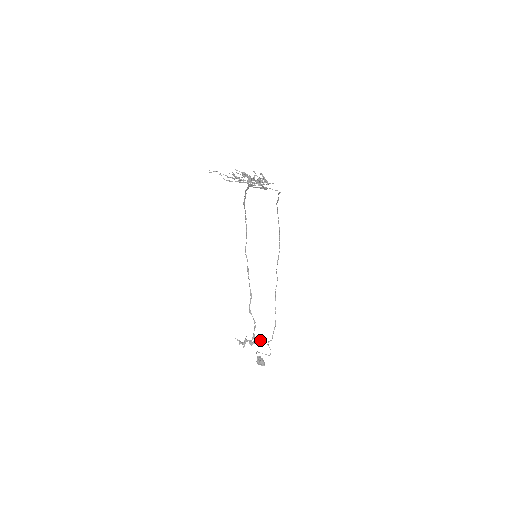
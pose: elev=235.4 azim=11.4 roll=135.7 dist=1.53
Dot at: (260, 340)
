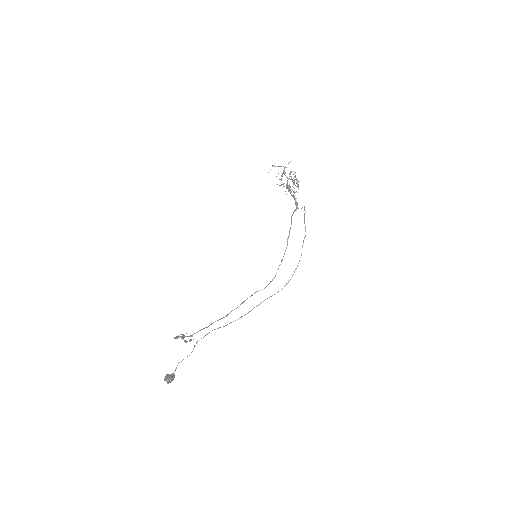
Dot at: occluded
